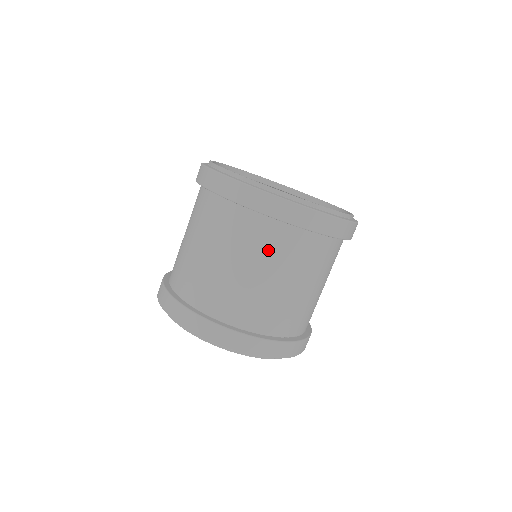
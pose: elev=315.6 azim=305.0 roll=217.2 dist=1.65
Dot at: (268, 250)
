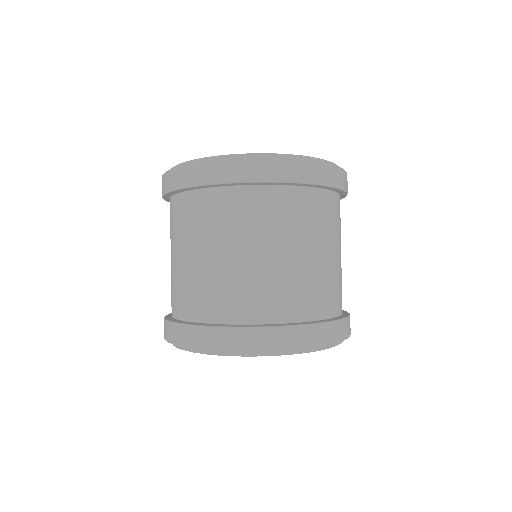
Dot at: (306, 222)
